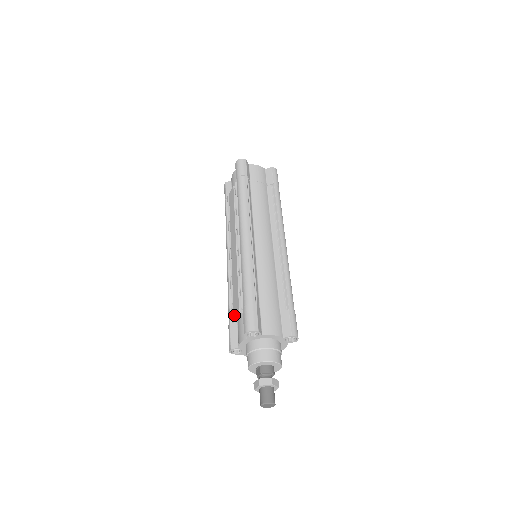
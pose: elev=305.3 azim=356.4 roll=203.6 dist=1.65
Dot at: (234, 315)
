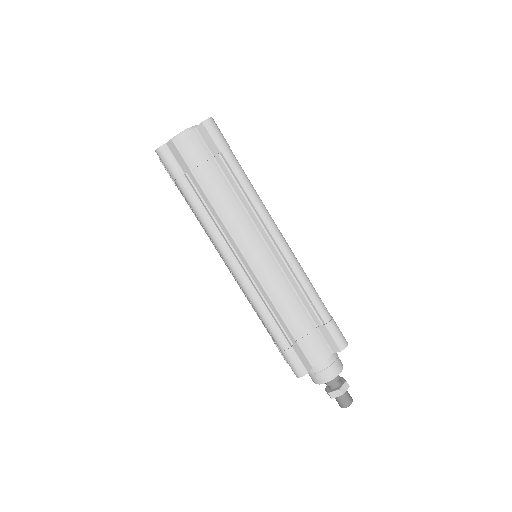
Dot at: occluded
